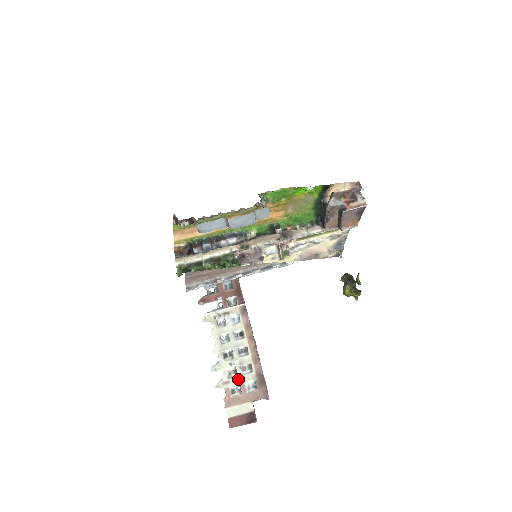
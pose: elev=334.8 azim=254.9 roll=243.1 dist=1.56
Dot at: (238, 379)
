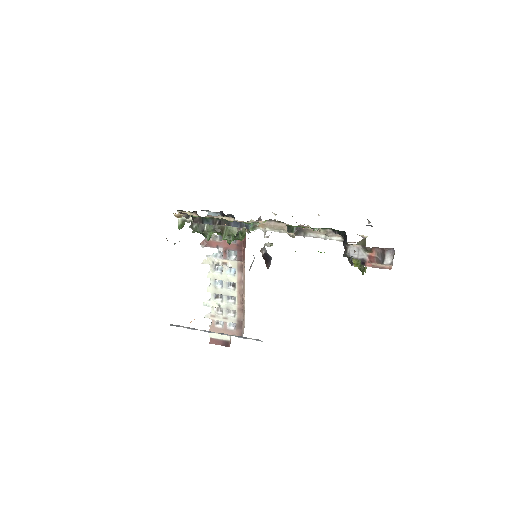
Dot at: (223, 318)
